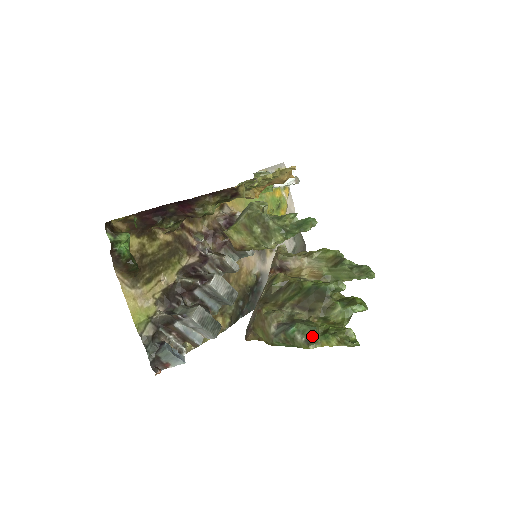
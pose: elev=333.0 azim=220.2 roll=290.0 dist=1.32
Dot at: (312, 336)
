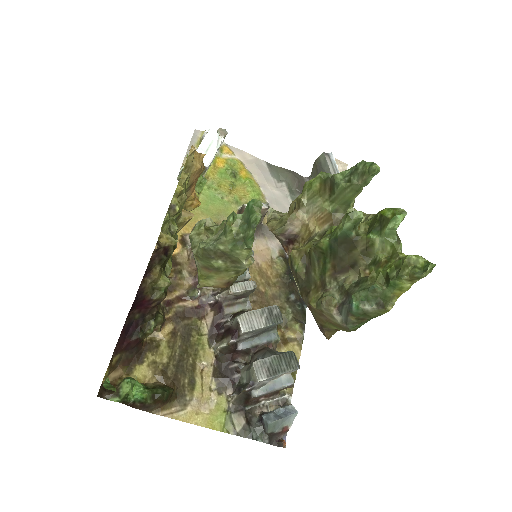
Dot at: (379, 296)
